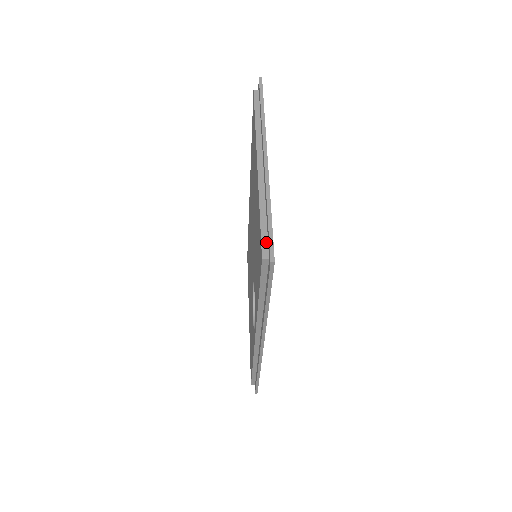
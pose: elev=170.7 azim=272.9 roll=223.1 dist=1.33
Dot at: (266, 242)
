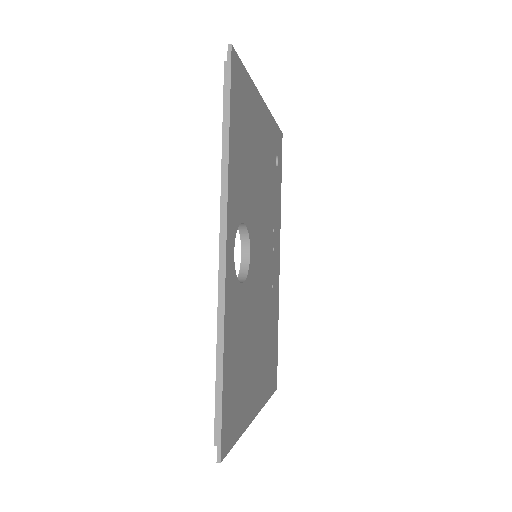
Dot at: occluded
